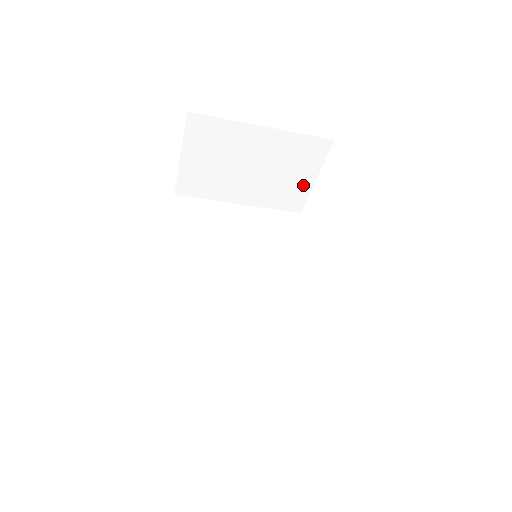
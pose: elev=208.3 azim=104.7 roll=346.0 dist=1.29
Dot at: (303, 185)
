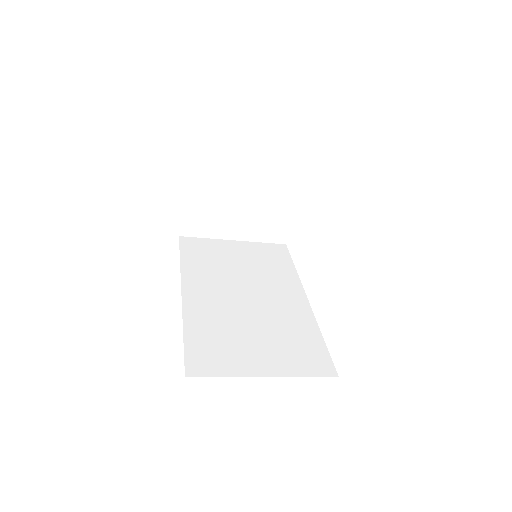
Dot at: (285, 217)
